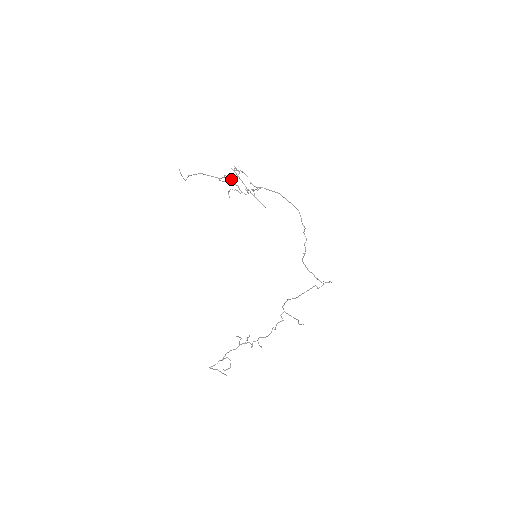
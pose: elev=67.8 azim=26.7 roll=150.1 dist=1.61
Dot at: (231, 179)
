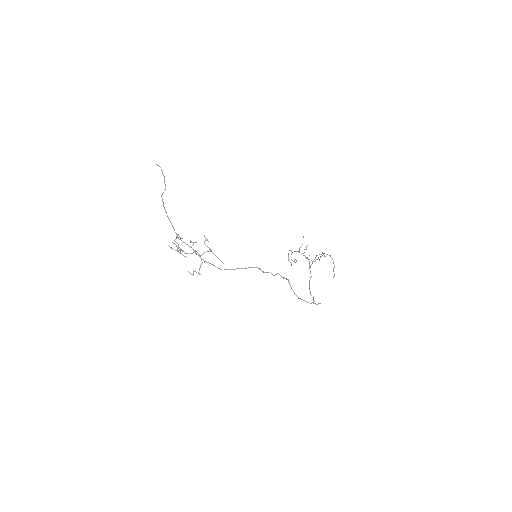
Dot at: (179, 249)
